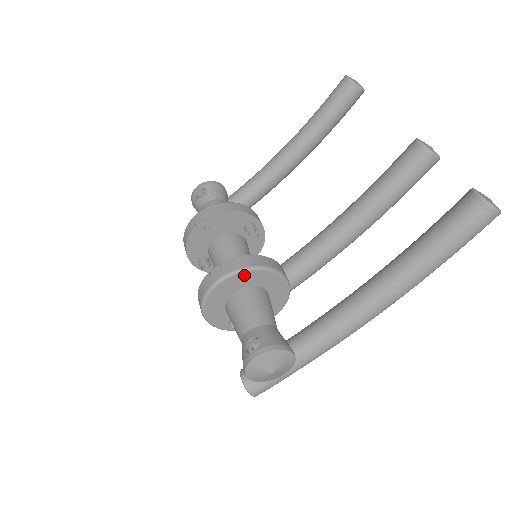
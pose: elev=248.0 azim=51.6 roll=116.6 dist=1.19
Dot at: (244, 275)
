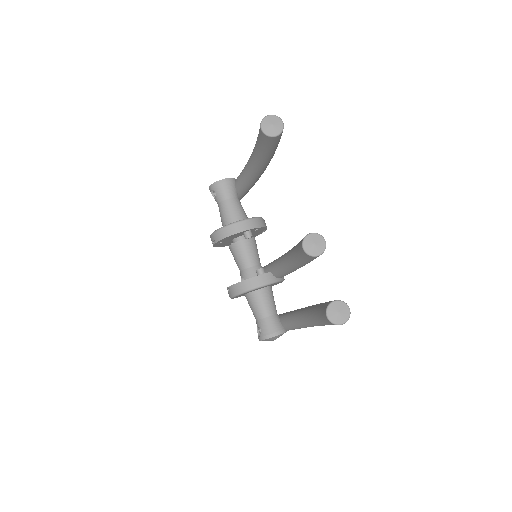
Dot at: occluded
